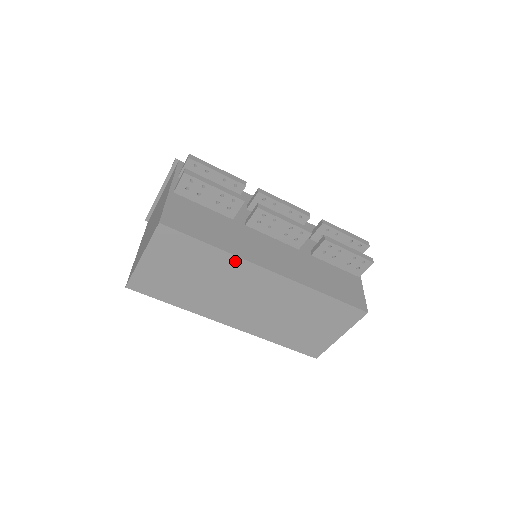
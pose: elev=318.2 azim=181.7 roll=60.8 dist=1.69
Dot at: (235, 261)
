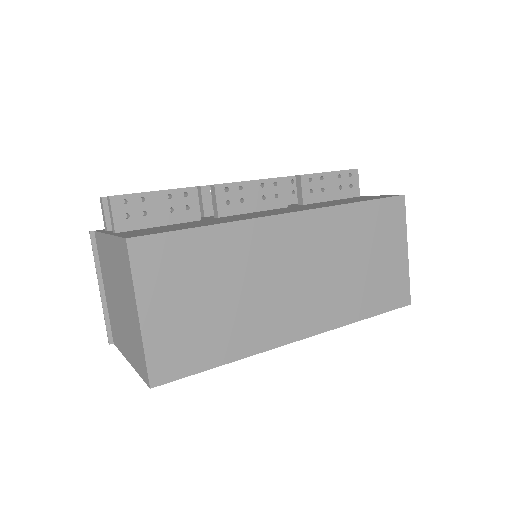
Dot at: (244, 229)
